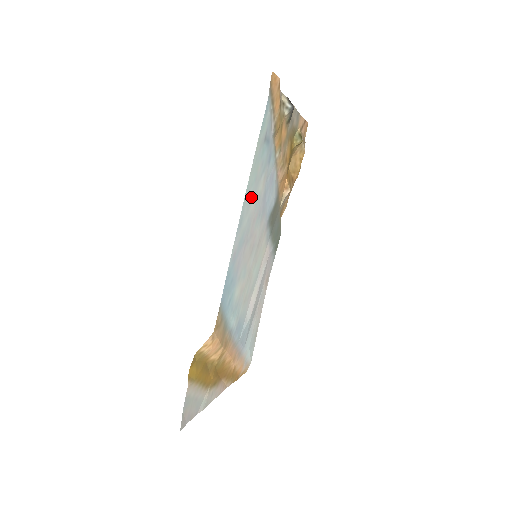
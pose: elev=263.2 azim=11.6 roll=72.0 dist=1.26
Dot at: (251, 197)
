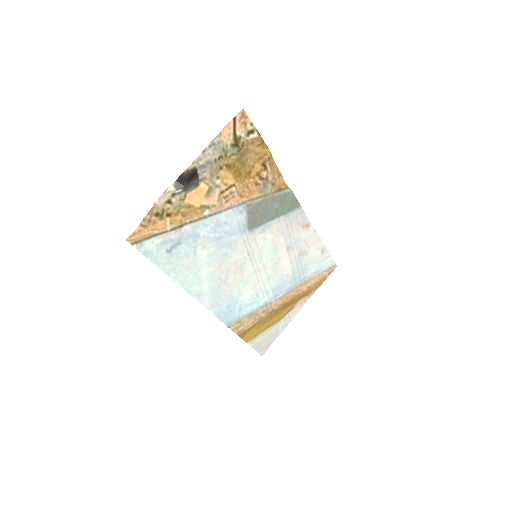
Dot at: (196, 276)
